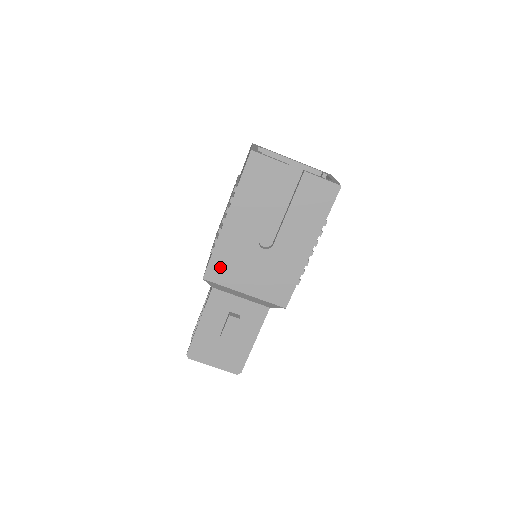
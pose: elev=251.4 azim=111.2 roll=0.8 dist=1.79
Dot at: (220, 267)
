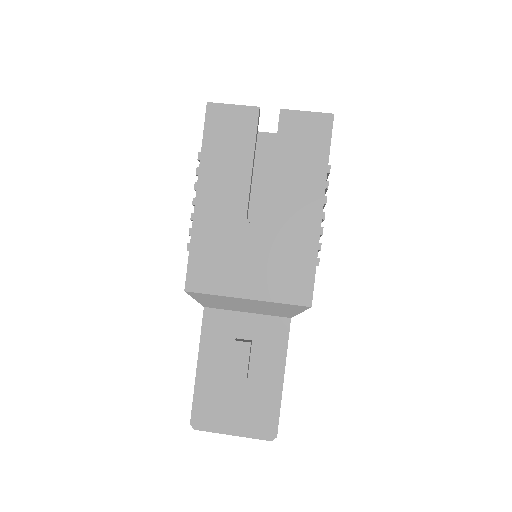
Dot at: (204, 268)
